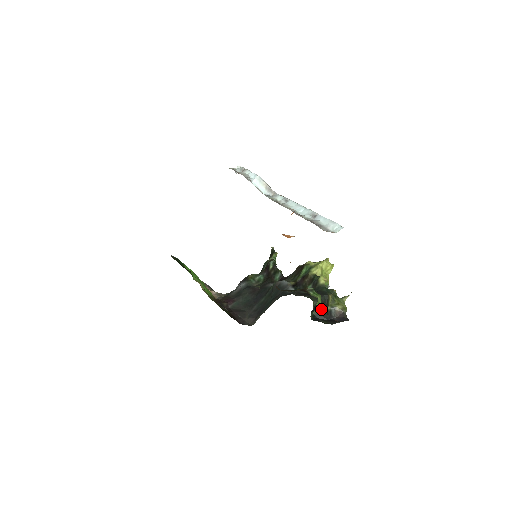
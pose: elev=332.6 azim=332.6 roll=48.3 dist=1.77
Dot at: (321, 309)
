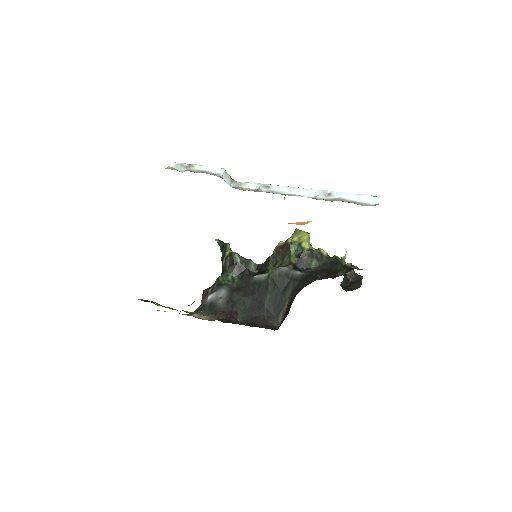
Dot at: occluded
